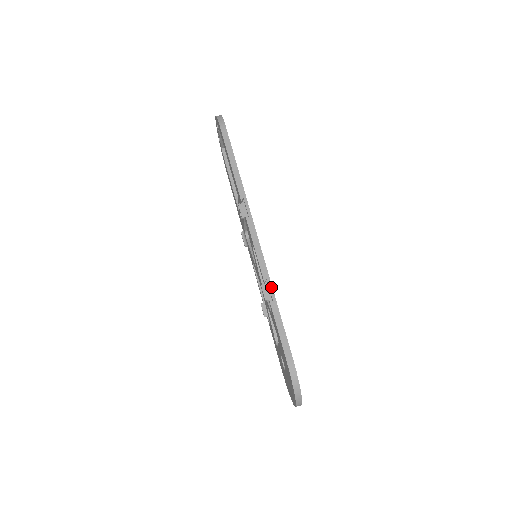
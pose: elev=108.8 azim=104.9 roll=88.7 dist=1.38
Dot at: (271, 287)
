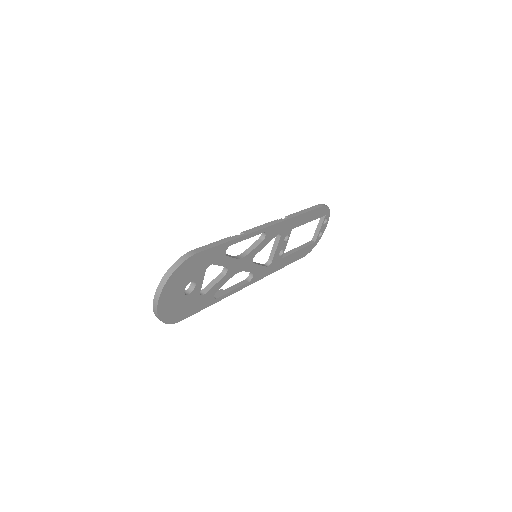
Dot at: (241, 236)
